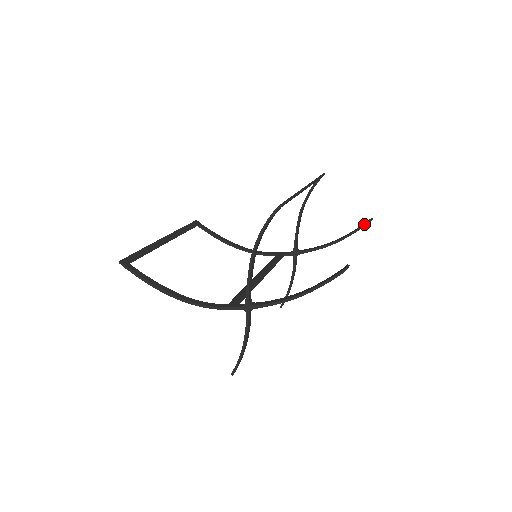
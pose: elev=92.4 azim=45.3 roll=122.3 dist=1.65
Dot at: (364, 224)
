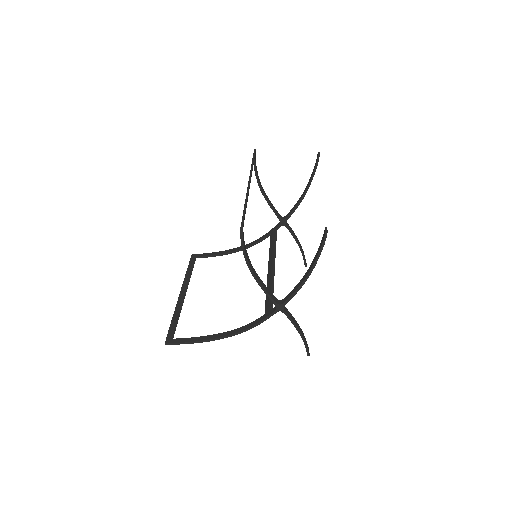
Dot at: (316, 162)
